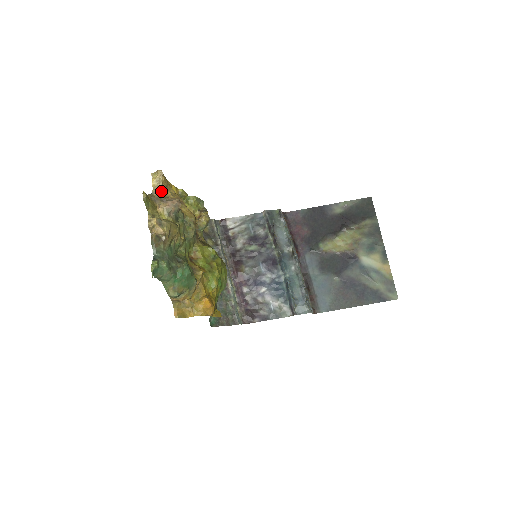
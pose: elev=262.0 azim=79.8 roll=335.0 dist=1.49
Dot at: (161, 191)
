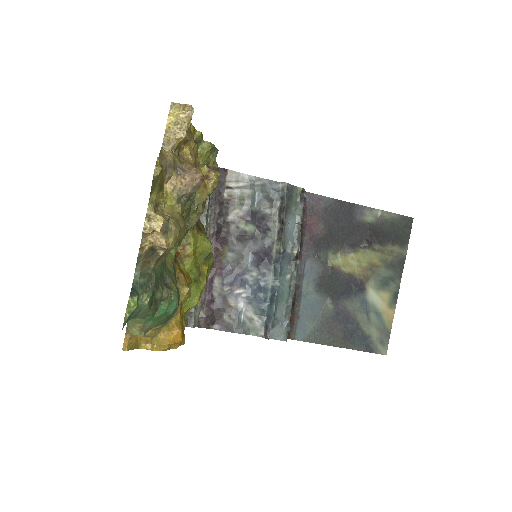
Dot at: (177, 144)
